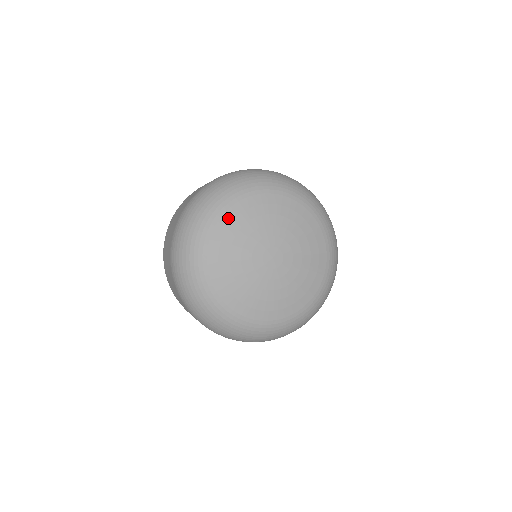
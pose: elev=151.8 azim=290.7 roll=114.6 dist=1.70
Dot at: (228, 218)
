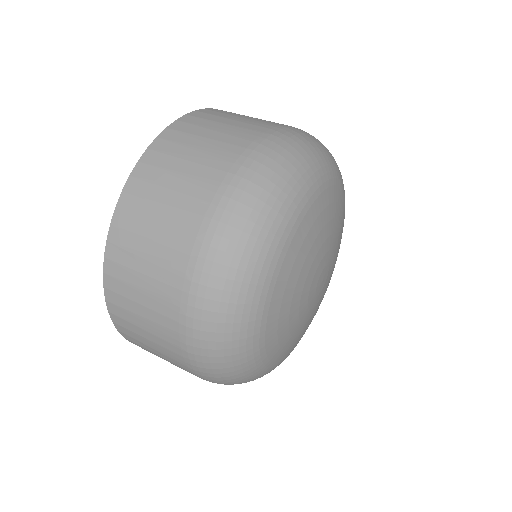
Dot at: (279, 294)
